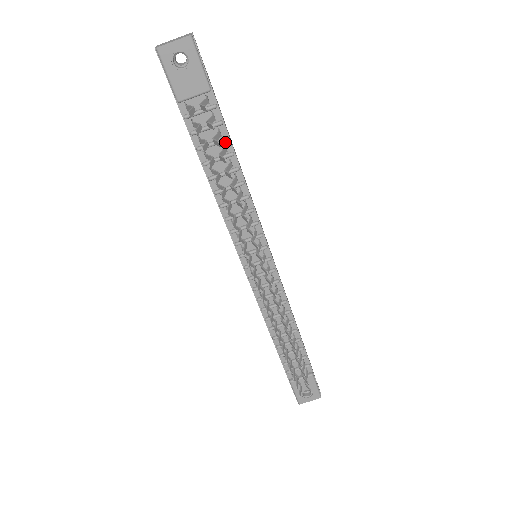
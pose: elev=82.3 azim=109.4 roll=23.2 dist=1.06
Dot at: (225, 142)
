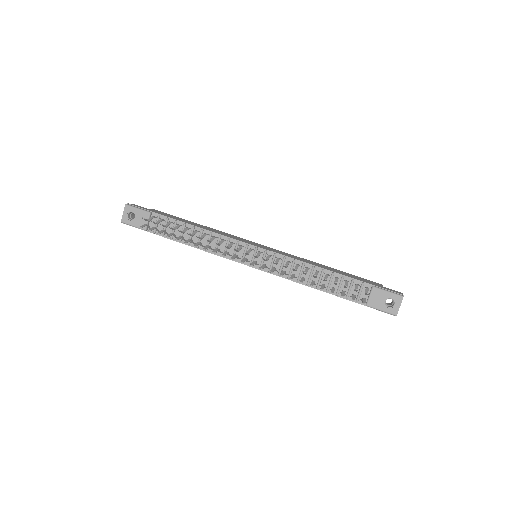
Dot at: (177, 224)
